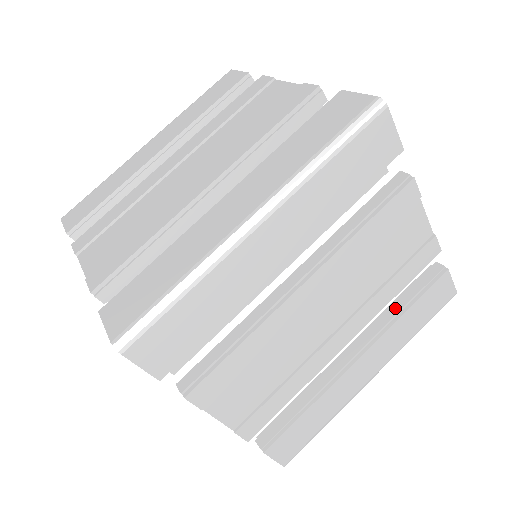
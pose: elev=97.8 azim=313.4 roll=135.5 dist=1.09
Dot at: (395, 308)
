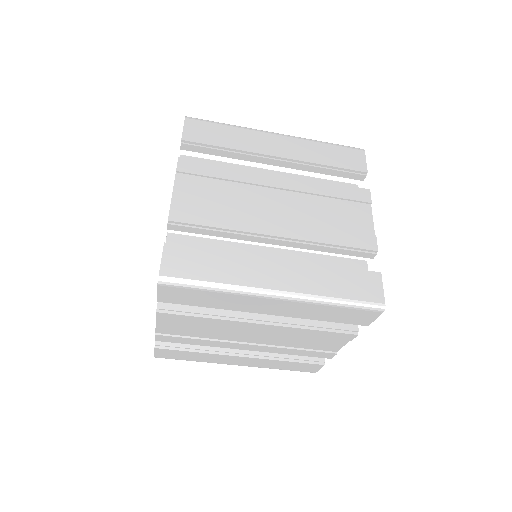
Dot at: (283, 354)
